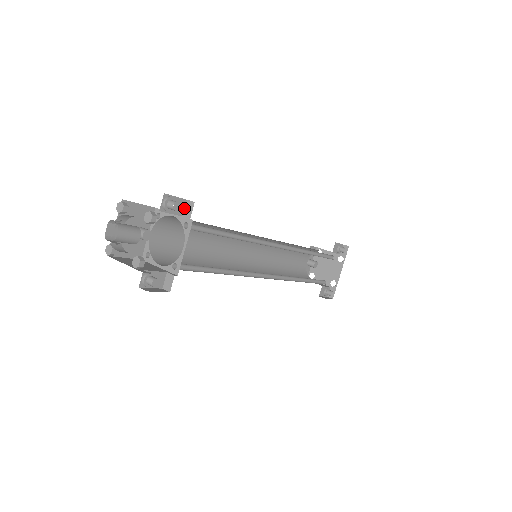
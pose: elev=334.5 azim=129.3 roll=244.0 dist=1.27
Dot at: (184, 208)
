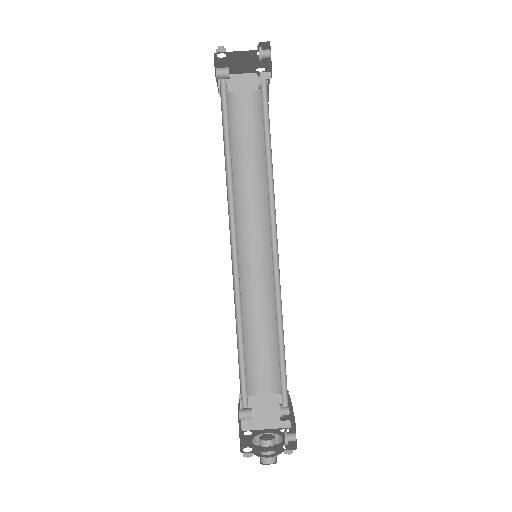
Dot at: occluded
